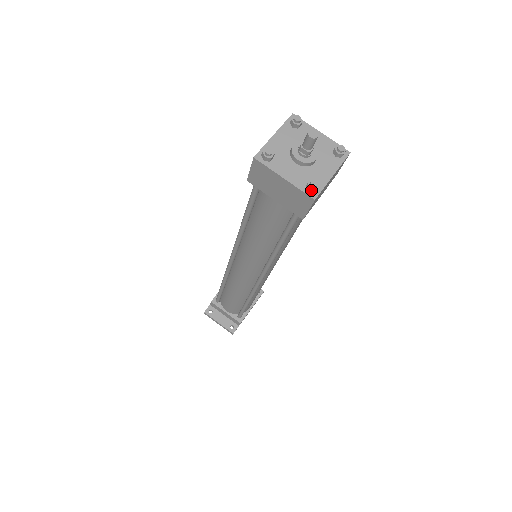
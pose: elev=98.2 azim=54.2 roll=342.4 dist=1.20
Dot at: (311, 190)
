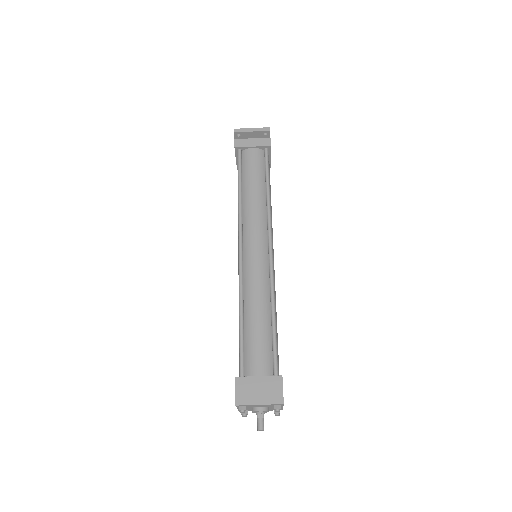
Dot at: (278, 412)
